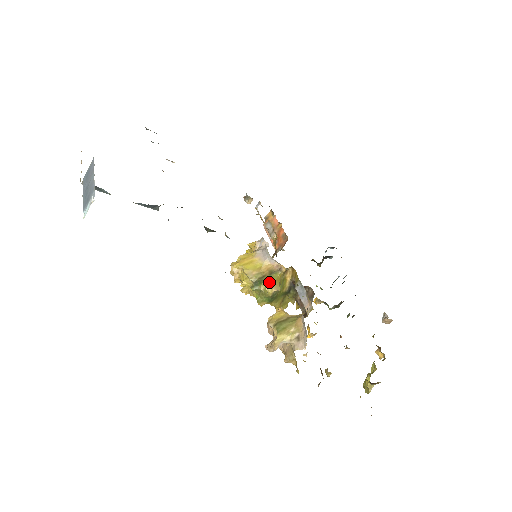
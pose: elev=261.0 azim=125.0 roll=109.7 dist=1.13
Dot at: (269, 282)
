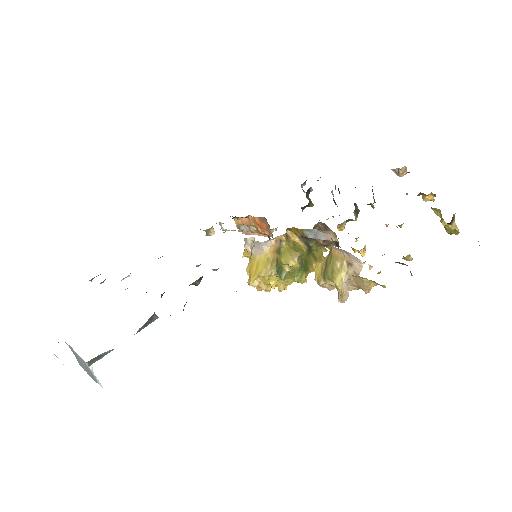
Dot at: (285, 259)
